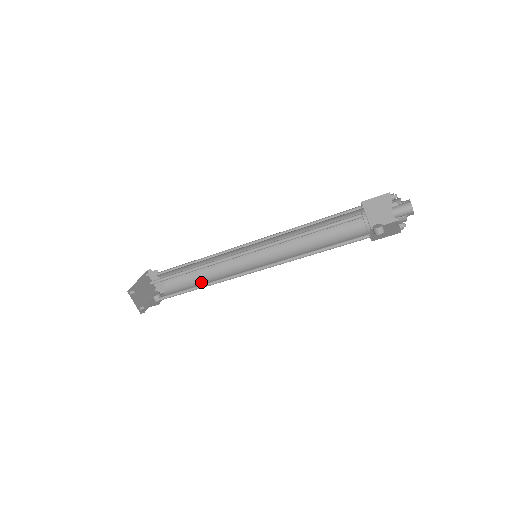
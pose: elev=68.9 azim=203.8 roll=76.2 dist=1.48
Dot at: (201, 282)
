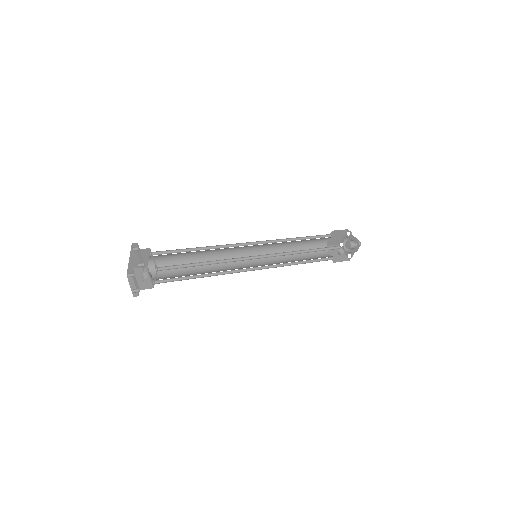
Dot at: occluded
